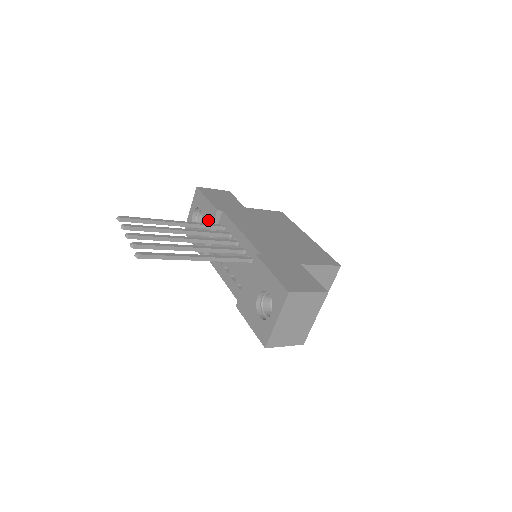
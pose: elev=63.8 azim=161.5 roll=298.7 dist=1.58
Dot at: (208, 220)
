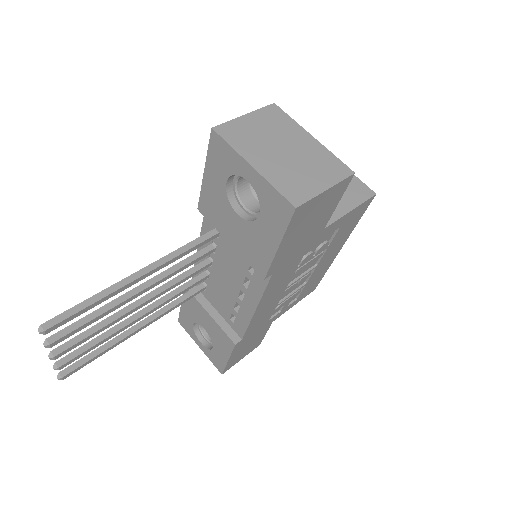
Dot at: (197, 310)
